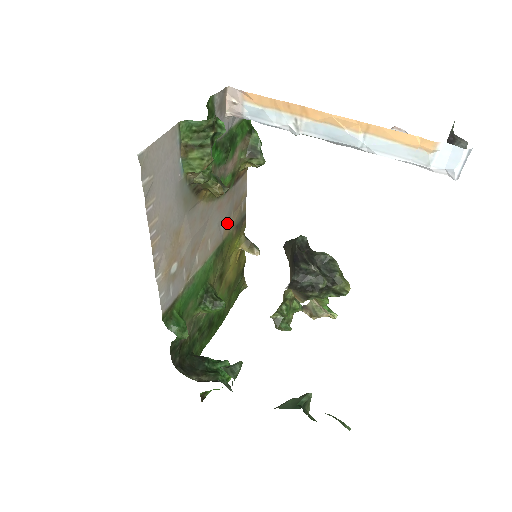
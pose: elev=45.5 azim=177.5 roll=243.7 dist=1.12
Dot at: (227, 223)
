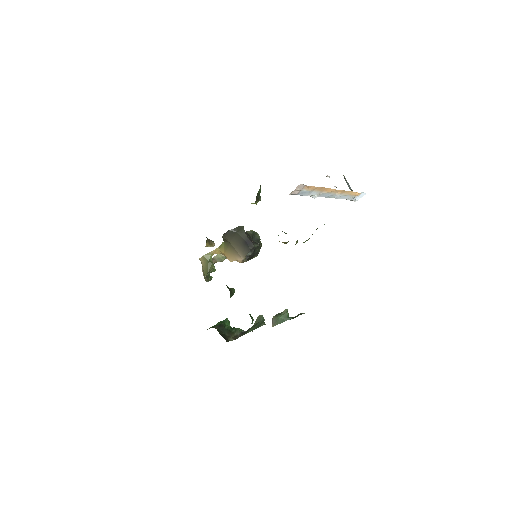
Dot at: occluded
